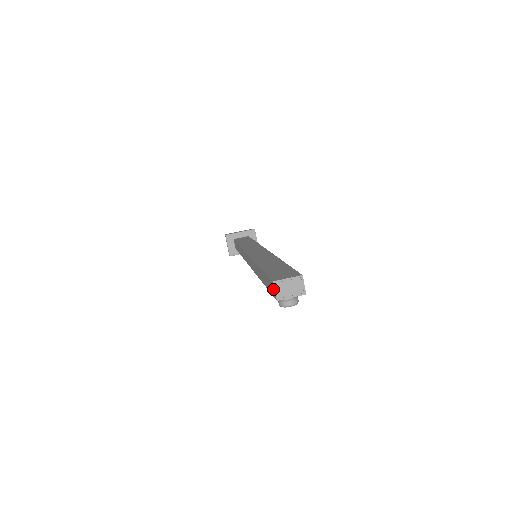
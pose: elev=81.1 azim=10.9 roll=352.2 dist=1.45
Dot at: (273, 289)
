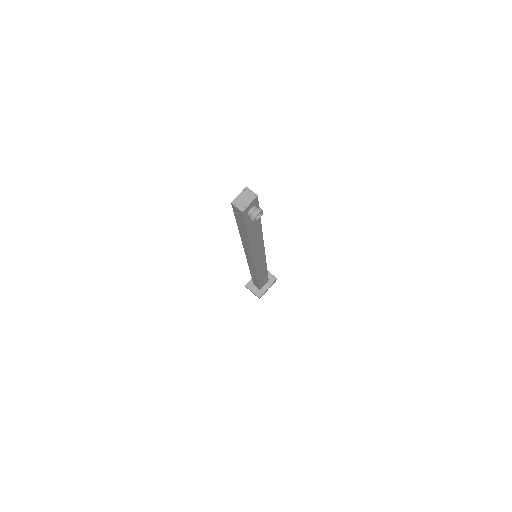
Dot at: (237, 210)
